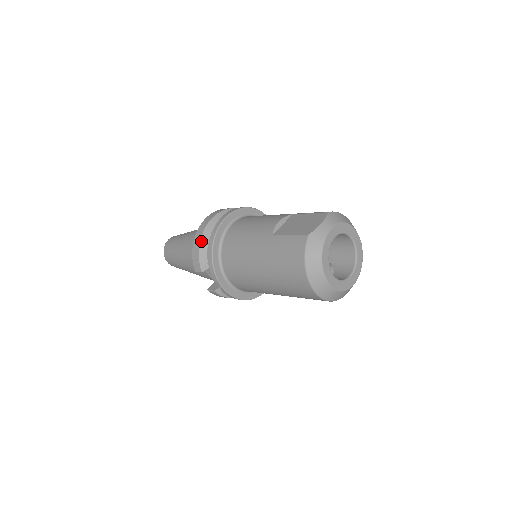
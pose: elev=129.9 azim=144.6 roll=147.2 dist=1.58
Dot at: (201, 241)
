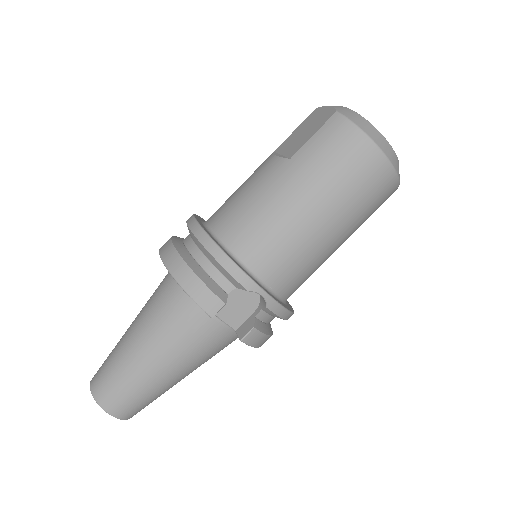
Dot at: (190, 266)
